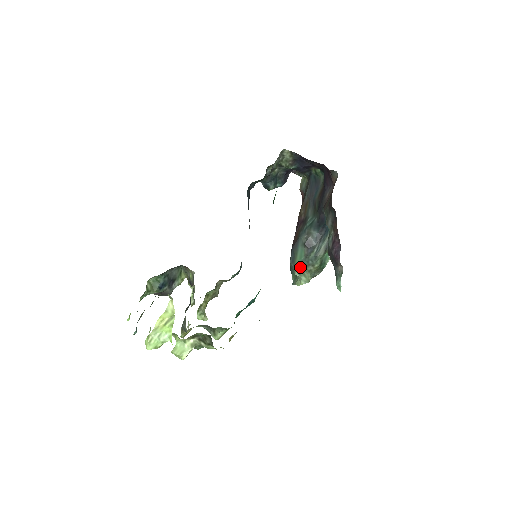
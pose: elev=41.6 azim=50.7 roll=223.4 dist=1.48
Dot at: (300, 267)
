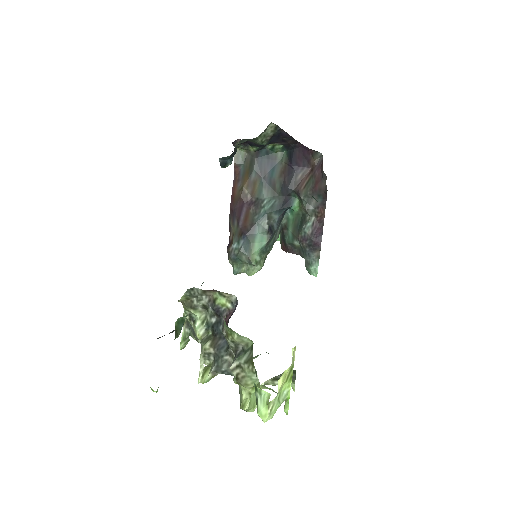
Dot at: (258, 256)
